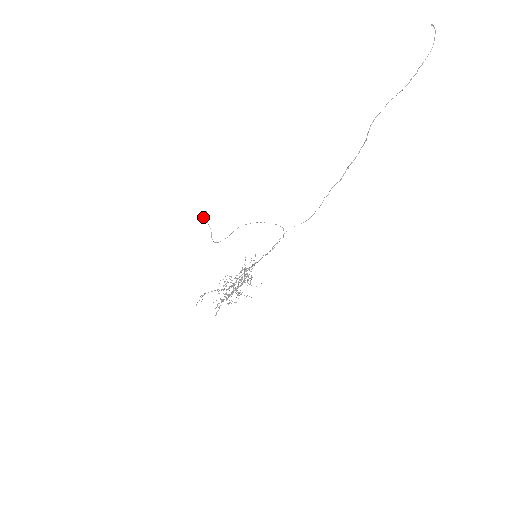
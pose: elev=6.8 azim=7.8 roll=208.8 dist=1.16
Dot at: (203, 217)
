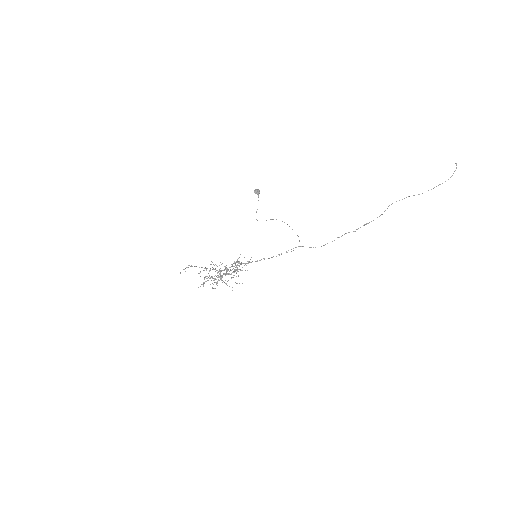
Dot at: (255, 193)
